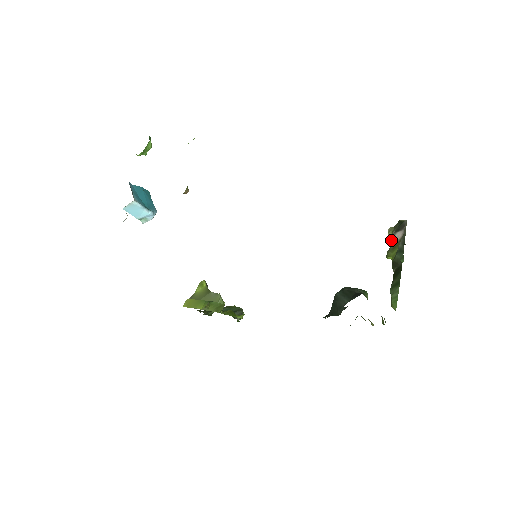
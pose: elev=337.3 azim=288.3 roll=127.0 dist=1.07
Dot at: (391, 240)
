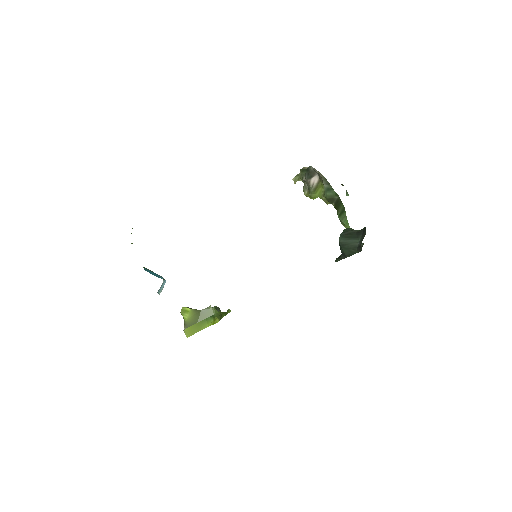
Dot at: occluded
